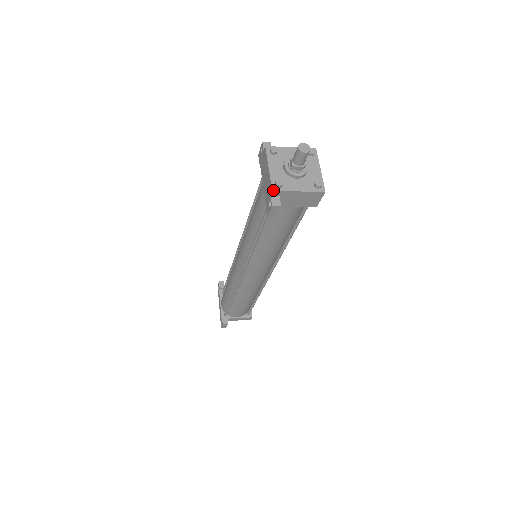
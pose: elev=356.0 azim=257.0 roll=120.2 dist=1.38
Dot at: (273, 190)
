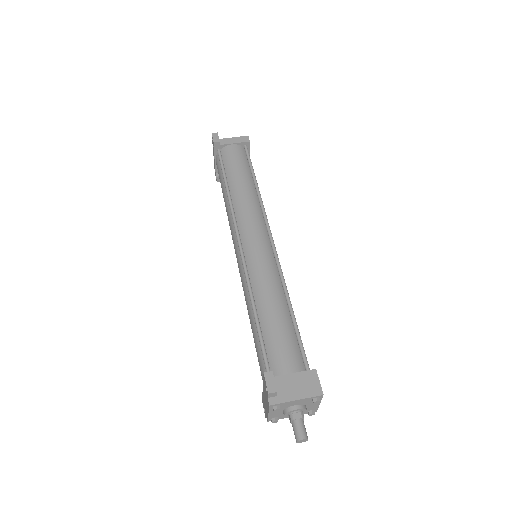
Dot at: (268, 421)
